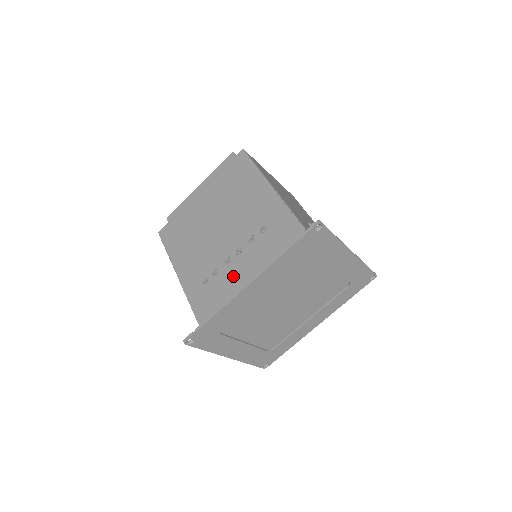
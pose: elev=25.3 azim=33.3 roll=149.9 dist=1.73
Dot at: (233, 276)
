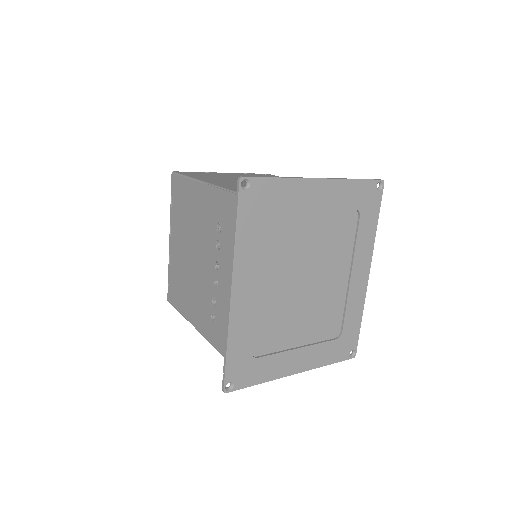
Dot at: (225, 293)
